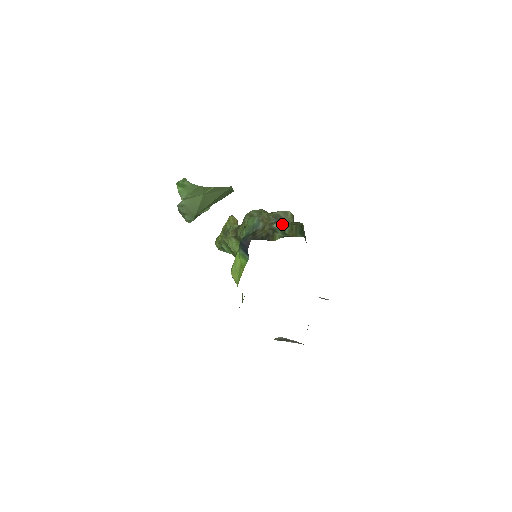
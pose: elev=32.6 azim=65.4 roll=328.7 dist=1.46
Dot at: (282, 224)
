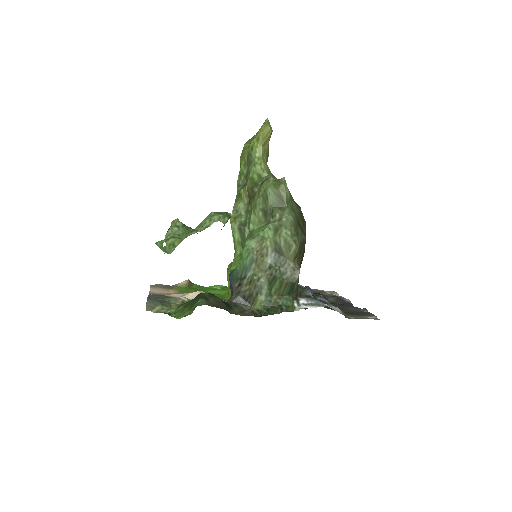
Dot at: (271, 282)
